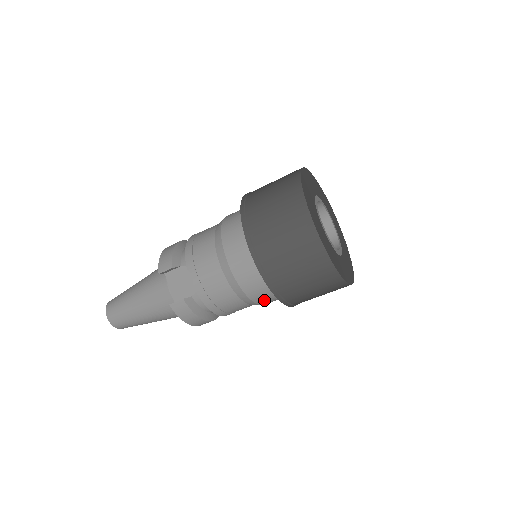
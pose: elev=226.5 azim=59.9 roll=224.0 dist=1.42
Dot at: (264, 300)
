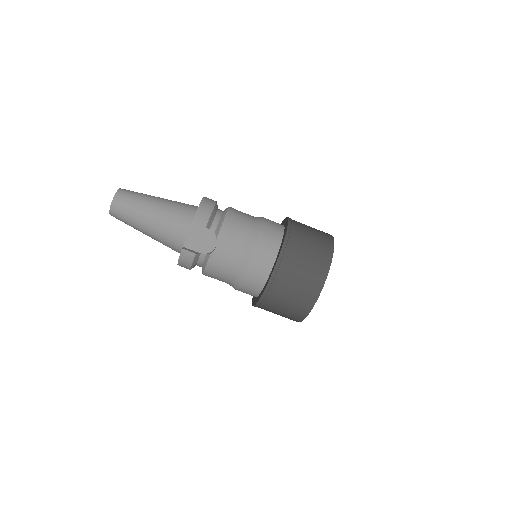
Dot at: (242, 291)
